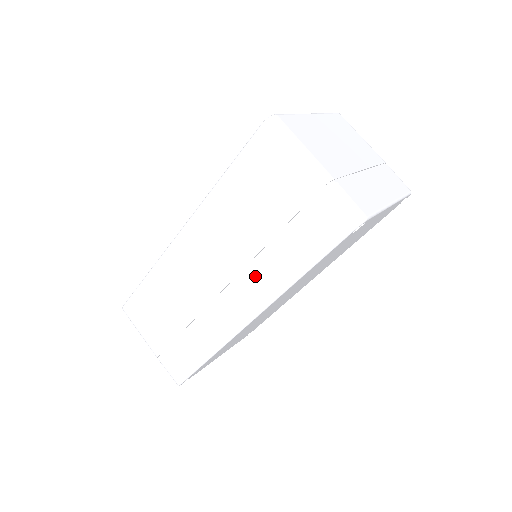
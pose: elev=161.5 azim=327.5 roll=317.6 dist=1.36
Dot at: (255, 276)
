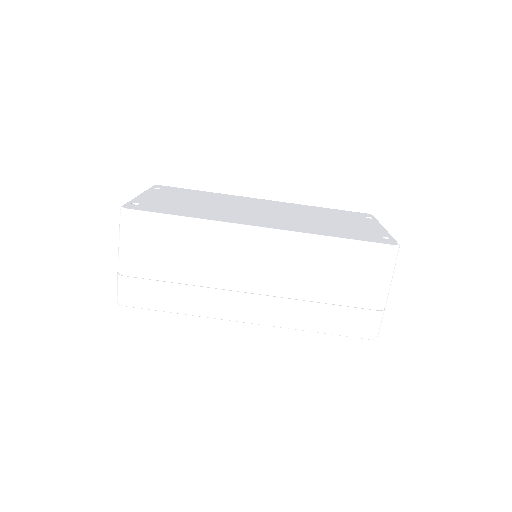
Dot at: (286, 306)
